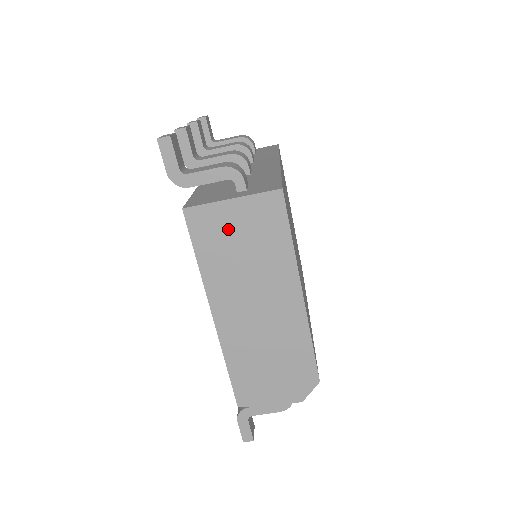
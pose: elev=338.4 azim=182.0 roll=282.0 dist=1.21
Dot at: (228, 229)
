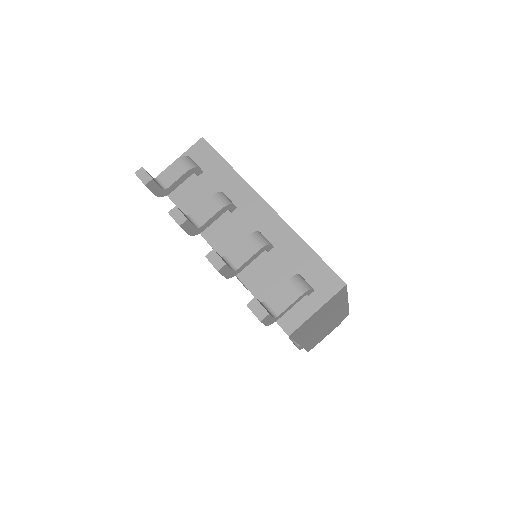
Dot at: (314, 319)
